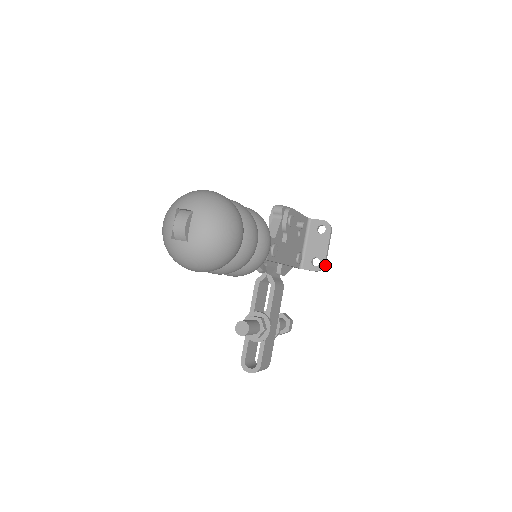
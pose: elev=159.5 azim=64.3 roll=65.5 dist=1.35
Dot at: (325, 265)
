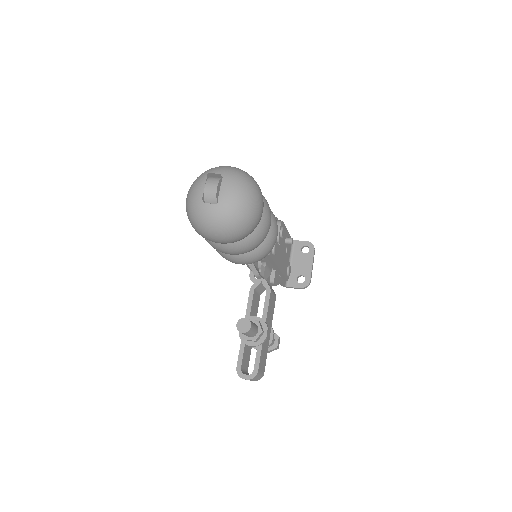
Dot at: (310, 282)
